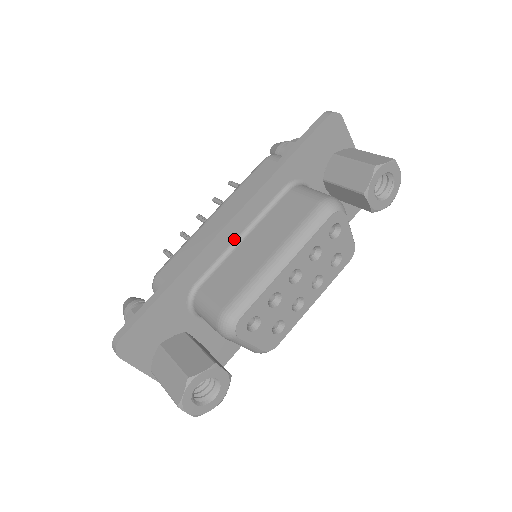
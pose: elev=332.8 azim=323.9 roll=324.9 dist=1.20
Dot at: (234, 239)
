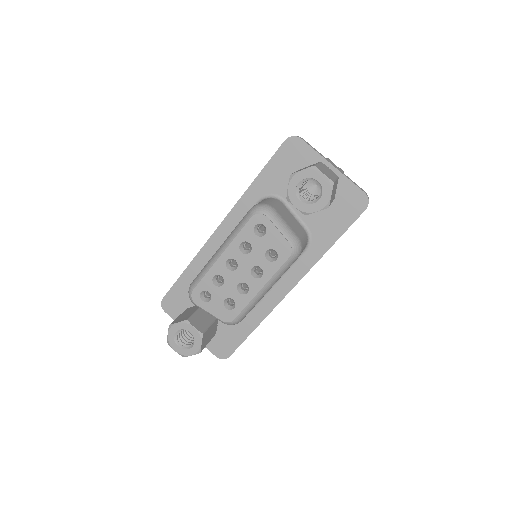
Dot at: occluded
